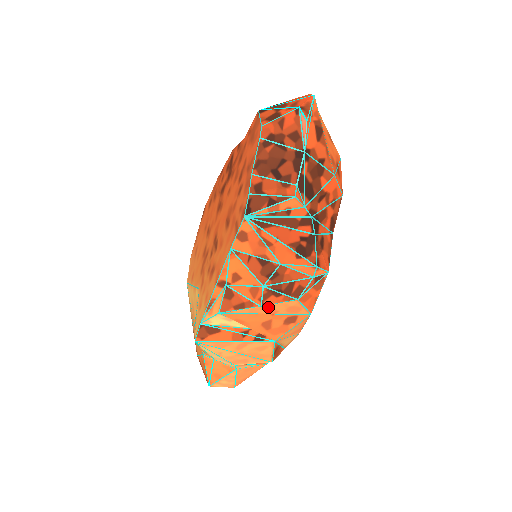
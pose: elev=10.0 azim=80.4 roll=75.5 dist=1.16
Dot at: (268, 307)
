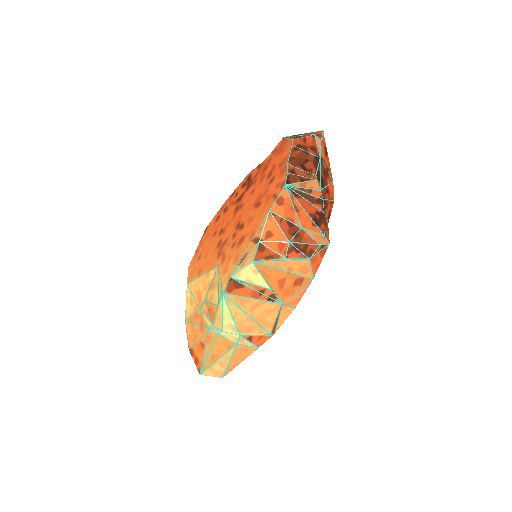
Dot at: (288, 263)
